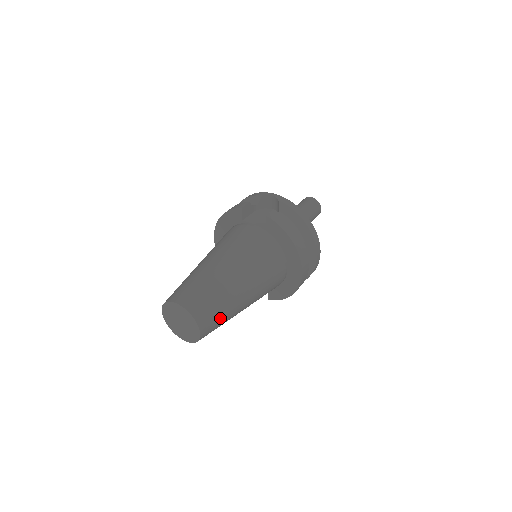
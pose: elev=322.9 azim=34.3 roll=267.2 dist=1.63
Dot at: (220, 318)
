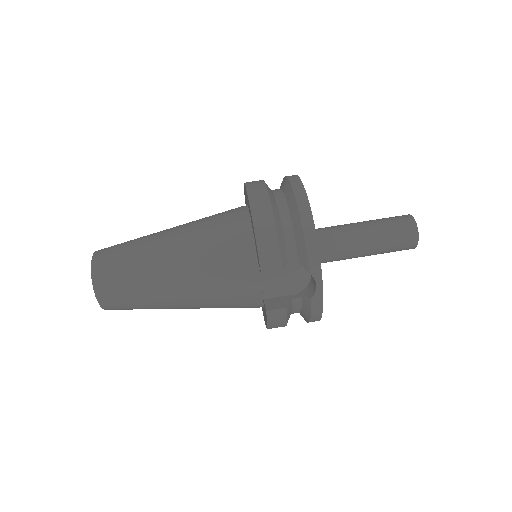
Dot at: occluded
